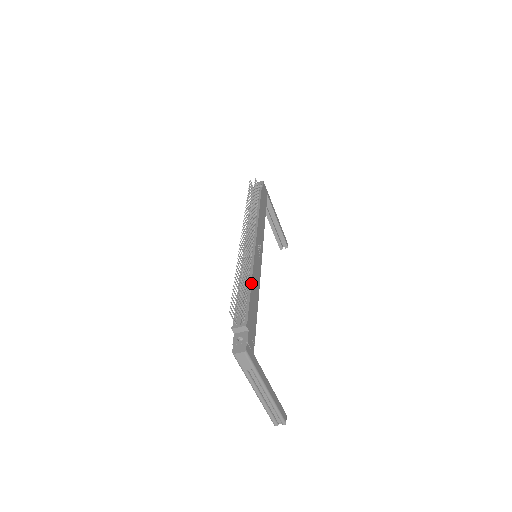
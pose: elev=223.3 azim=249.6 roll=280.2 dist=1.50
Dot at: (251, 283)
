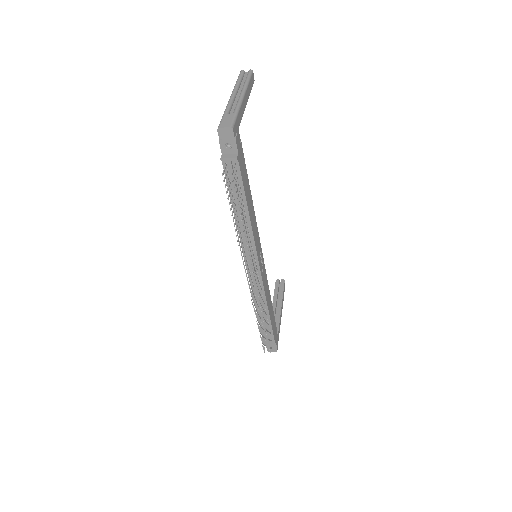
Dot at: (269, 314)
